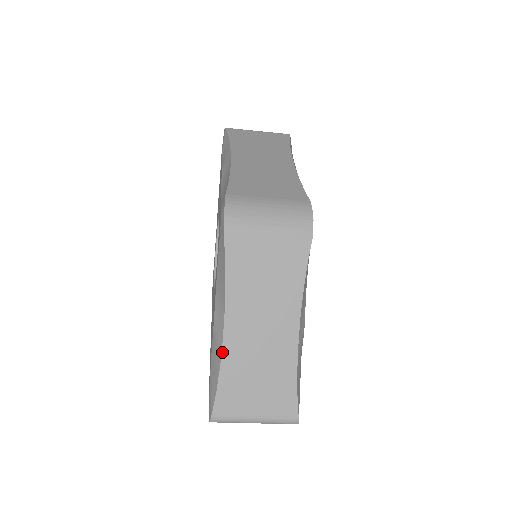
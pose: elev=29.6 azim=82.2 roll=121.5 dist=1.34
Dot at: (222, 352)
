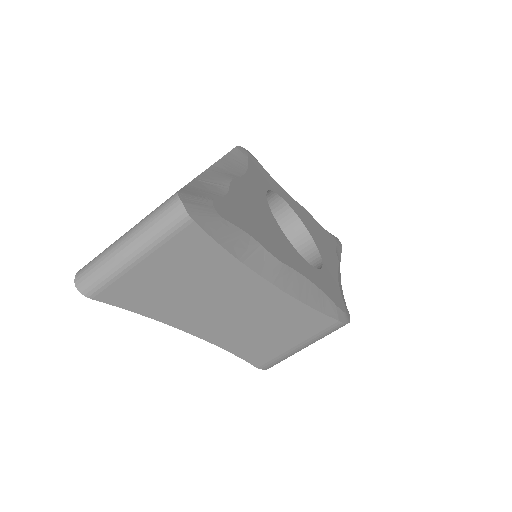
Dot at: occluded
